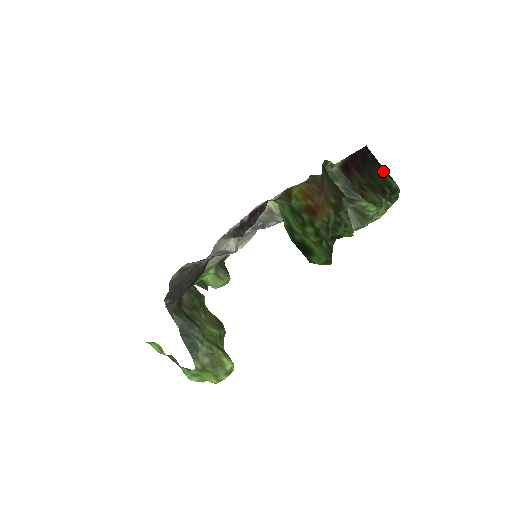
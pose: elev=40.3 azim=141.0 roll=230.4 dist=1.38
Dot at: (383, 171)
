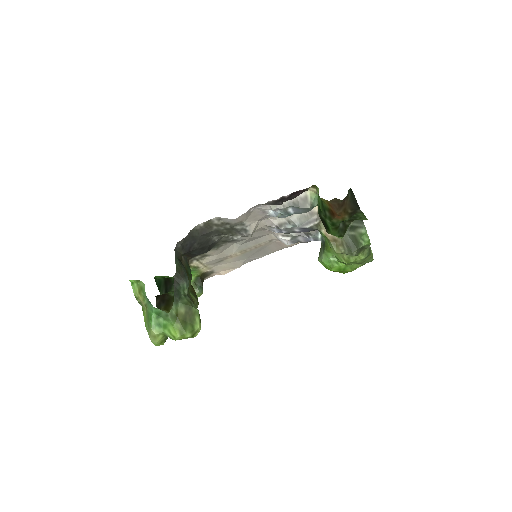
Dot at: occluded
